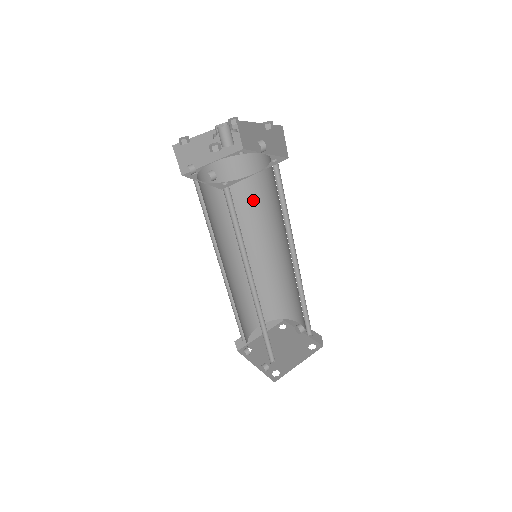
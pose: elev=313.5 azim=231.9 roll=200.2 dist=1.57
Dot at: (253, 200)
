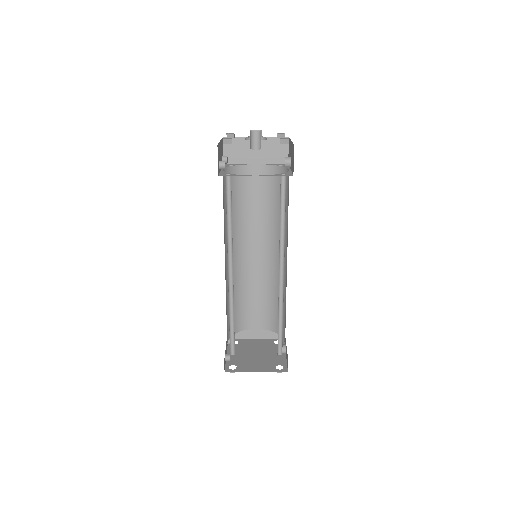
Dot at: (279, 210)
